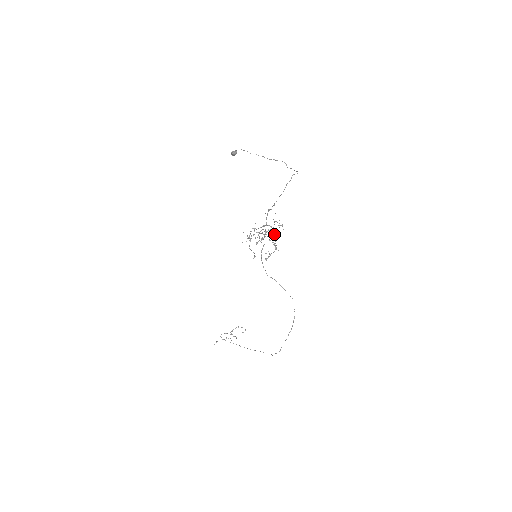
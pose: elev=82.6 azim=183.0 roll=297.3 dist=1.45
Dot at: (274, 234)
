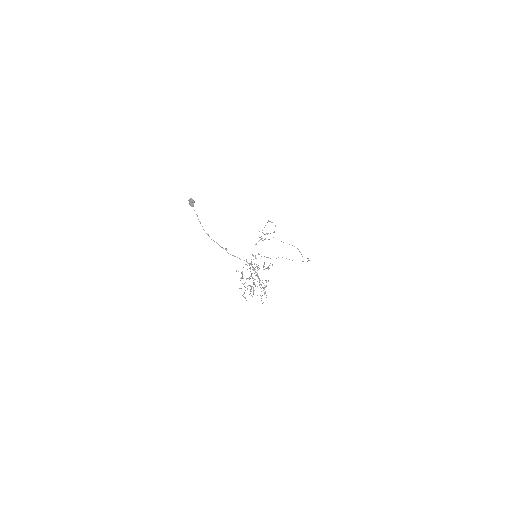
Dot at: occluded
